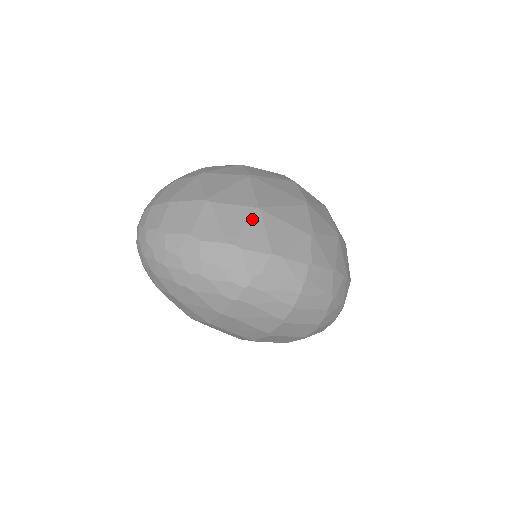
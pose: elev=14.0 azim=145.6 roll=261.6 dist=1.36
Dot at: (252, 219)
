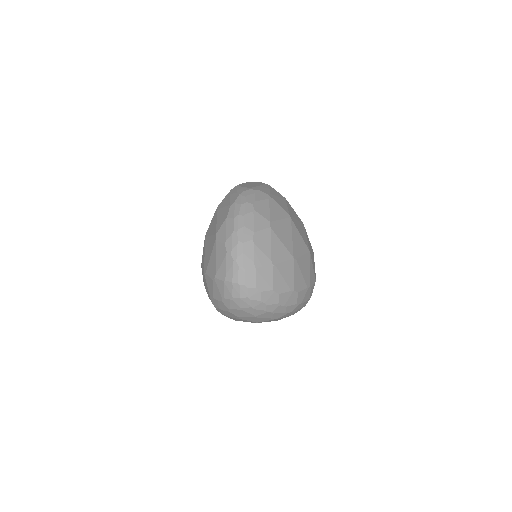
Dot at: (310, 262)
